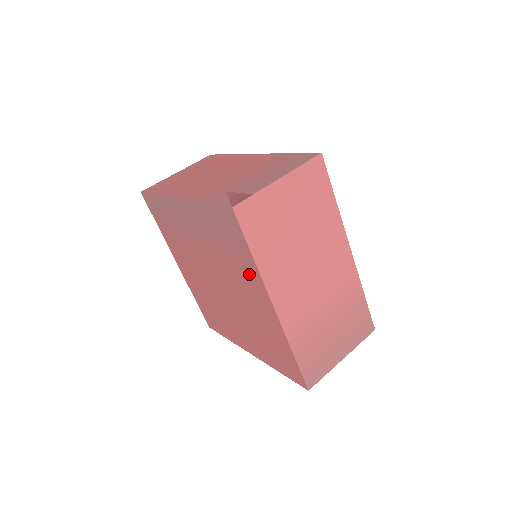
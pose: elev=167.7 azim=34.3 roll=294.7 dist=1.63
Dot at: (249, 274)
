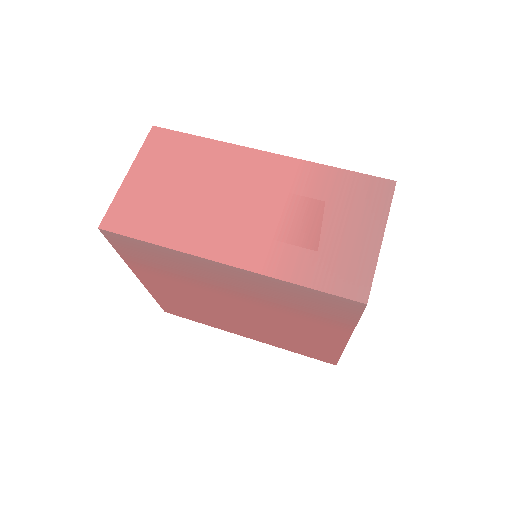
Dot at: (329, 325)
